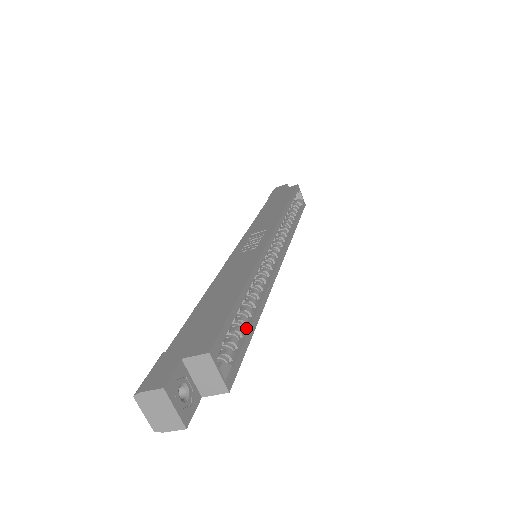
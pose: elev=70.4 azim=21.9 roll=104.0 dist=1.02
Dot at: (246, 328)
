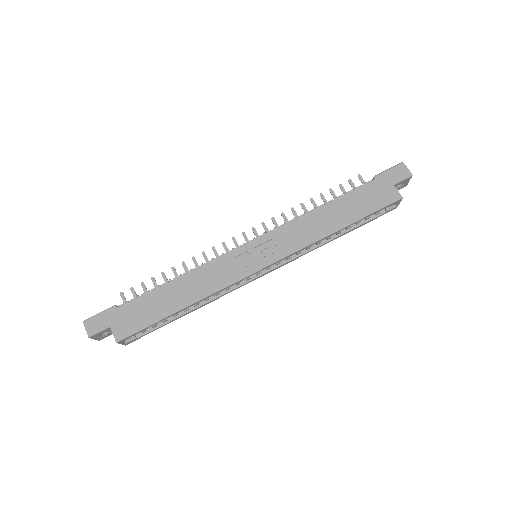
Dot at: (172, 318)
